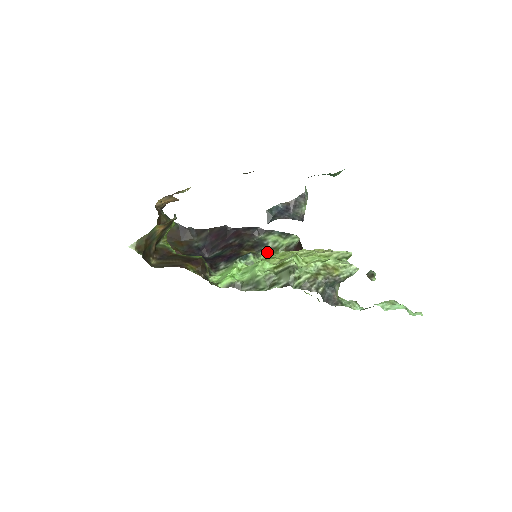
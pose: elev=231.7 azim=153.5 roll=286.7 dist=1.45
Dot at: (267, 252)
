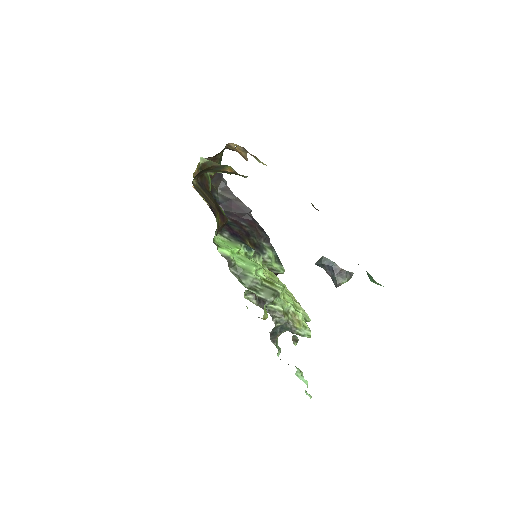
Dot at: (261, 260)
